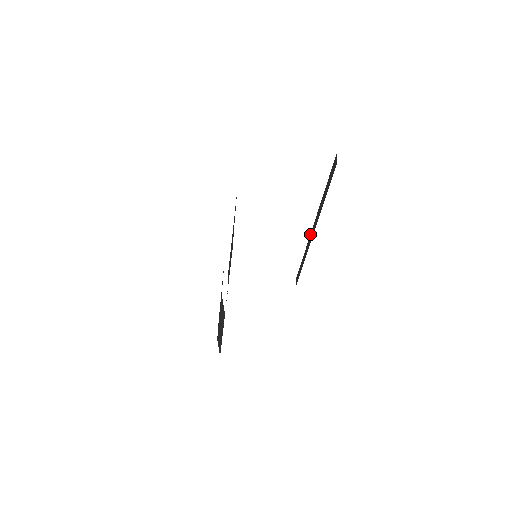
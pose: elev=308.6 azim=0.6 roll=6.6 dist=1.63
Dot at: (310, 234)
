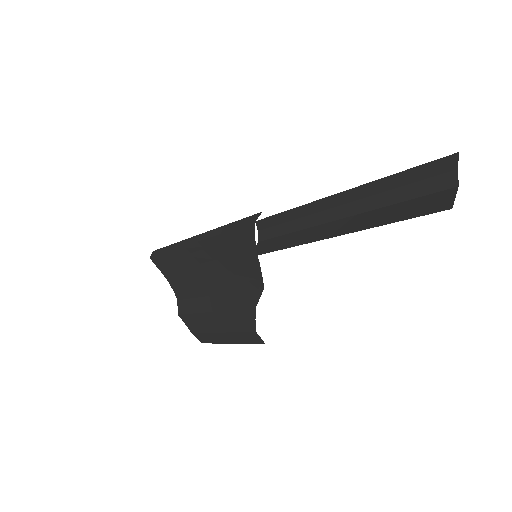
Dot at: (320, 200)
